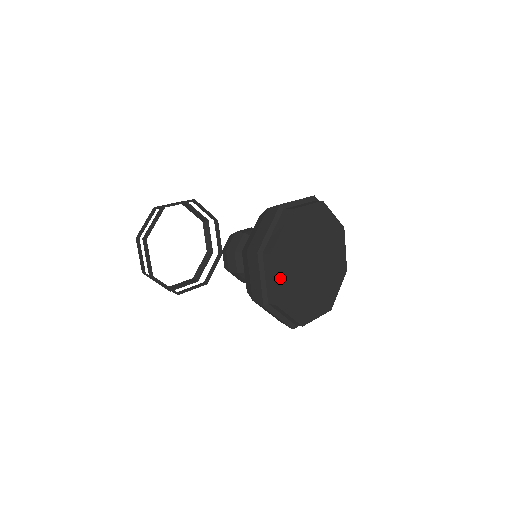
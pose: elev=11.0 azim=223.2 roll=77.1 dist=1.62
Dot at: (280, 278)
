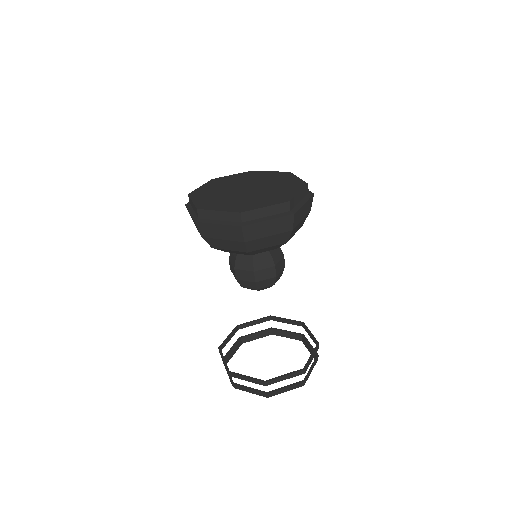
Dot at: (201, 200)
